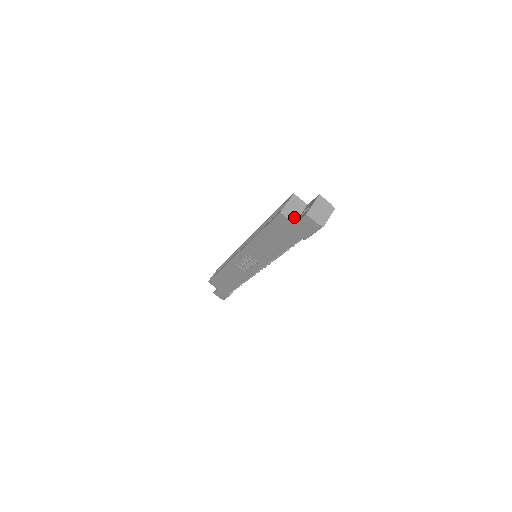
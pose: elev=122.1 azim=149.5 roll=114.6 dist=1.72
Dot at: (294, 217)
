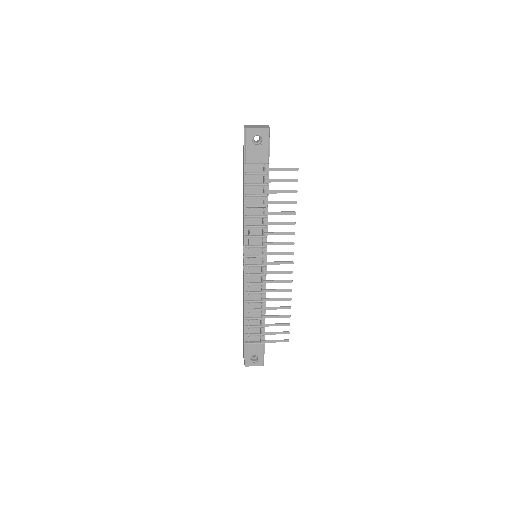
Dot at: occluded
